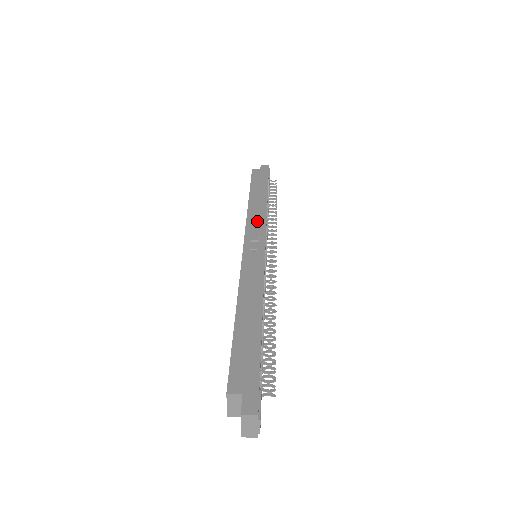
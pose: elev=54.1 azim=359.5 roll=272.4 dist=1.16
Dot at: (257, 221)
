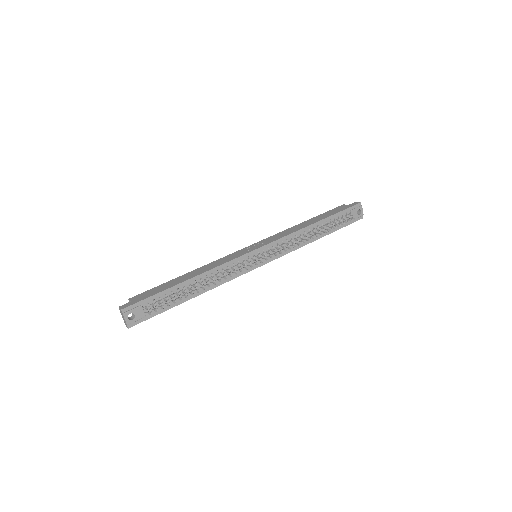
Dot at: (280, 235)
